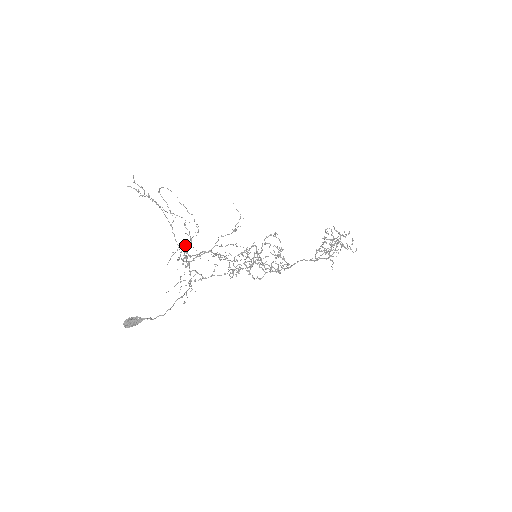
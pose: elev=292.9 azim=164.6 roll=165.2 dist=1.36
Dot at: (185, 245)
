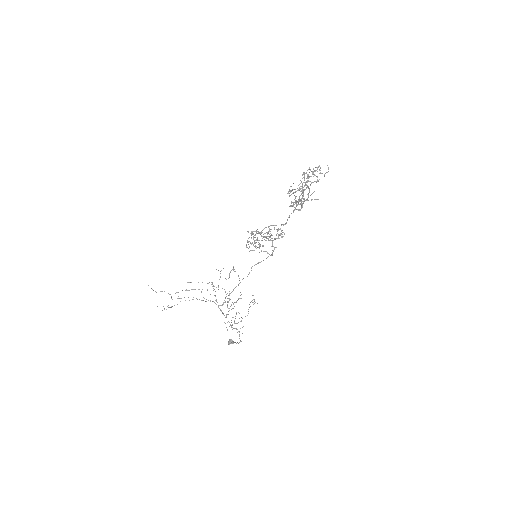
Dot at: occluded
